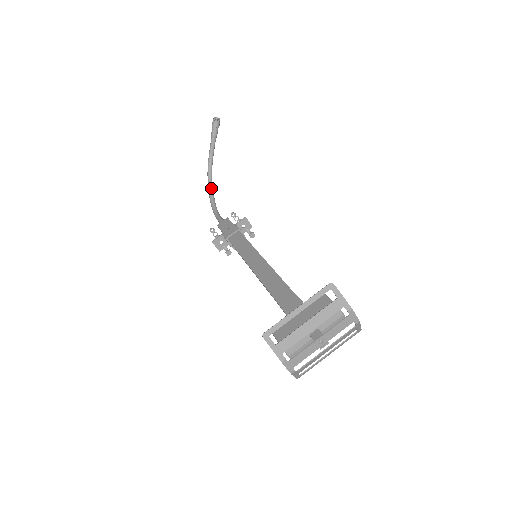
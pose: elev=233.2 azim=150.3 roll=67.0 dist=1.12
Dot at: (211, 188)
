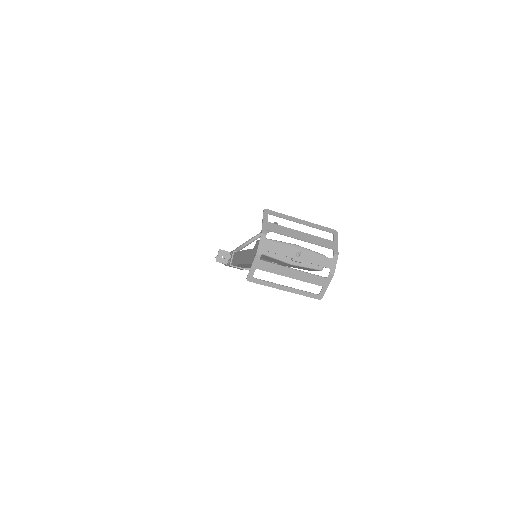
Dot at: occluded
